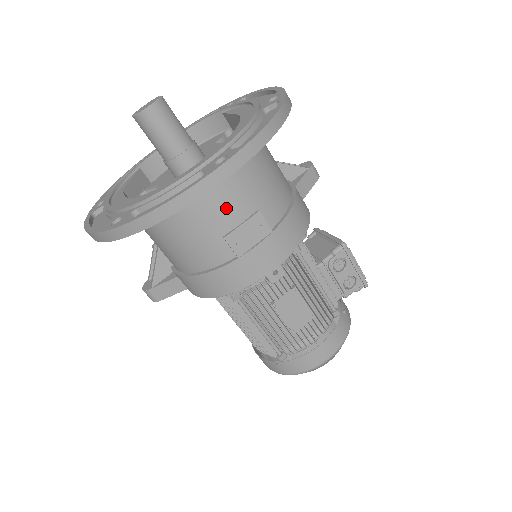
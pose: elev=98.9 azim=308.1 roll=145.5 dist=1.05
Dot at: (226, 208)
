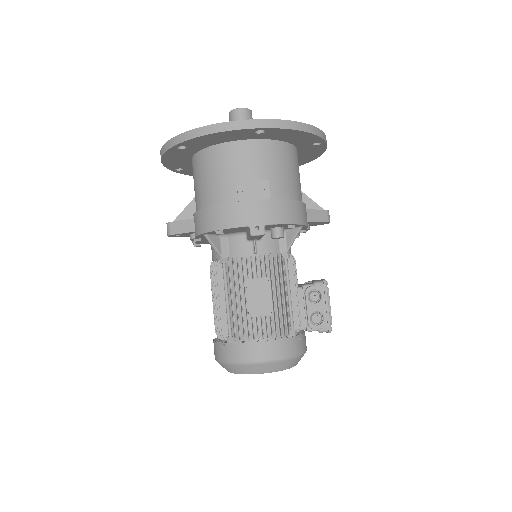
Dot at: (249, 165)
